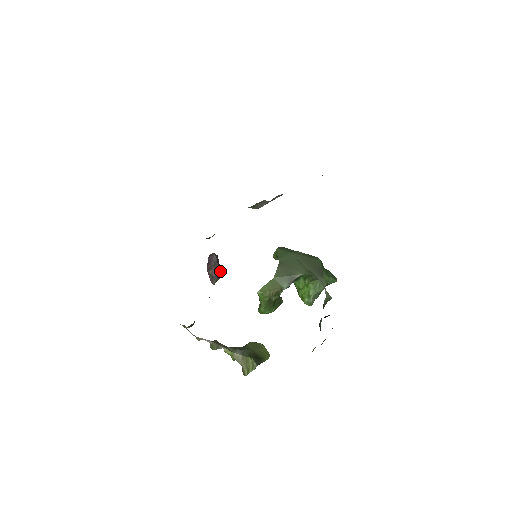
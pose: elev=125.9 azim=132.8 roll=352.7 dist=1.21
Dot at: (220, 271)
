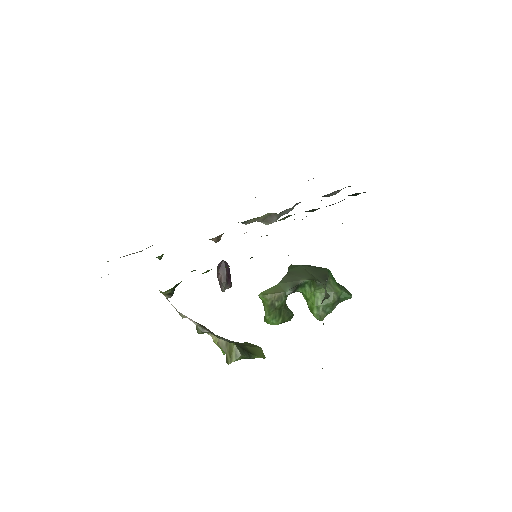
Dot at: (230, 279)
